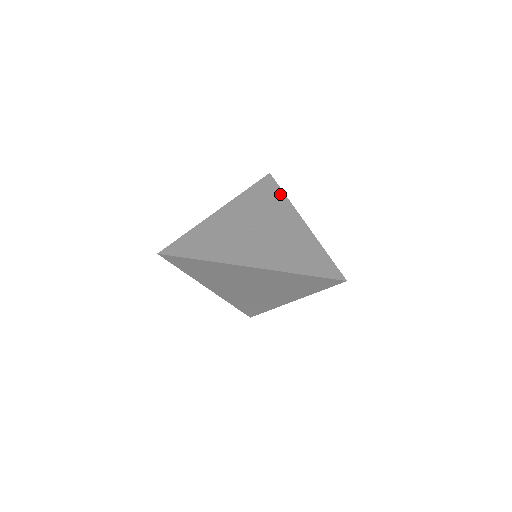
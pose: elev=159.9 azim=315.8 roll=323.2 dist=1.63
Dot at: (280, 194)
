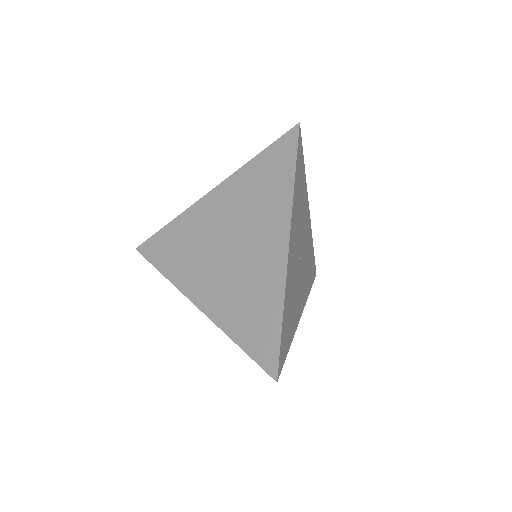
Dot at: (304, 172)
